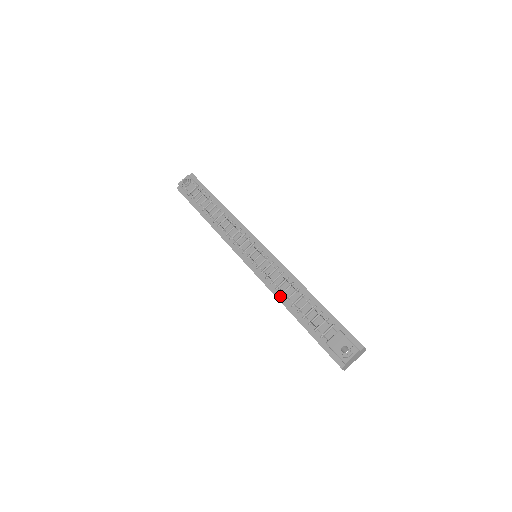
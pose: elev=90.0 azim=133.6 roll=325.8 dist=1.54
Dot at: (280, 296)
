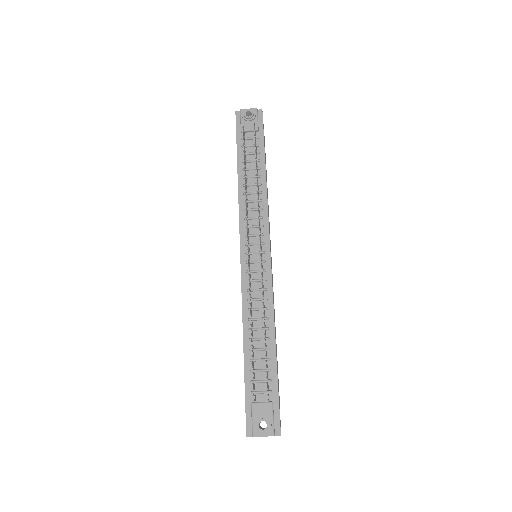
Dot at: (247, 320)
